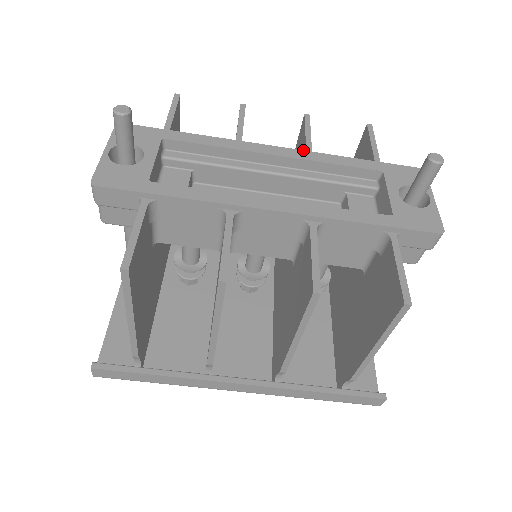
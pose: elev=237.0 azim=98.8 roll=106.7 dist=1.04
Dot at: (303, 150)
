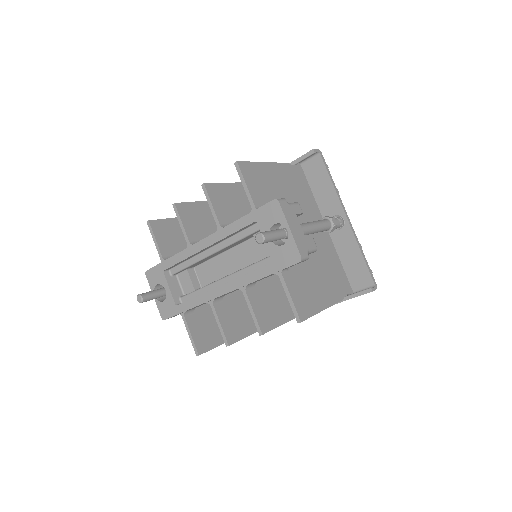
Dot at: (214, 233)
